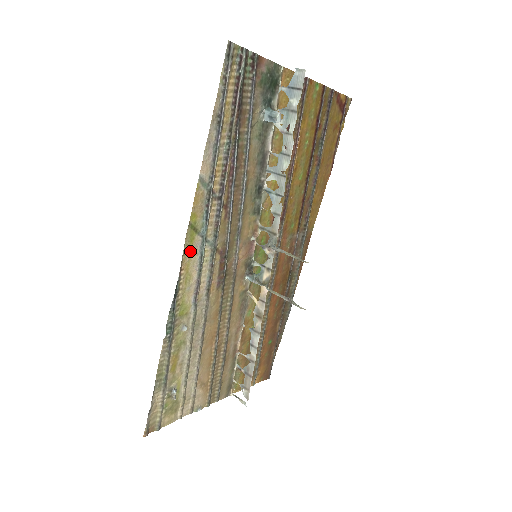
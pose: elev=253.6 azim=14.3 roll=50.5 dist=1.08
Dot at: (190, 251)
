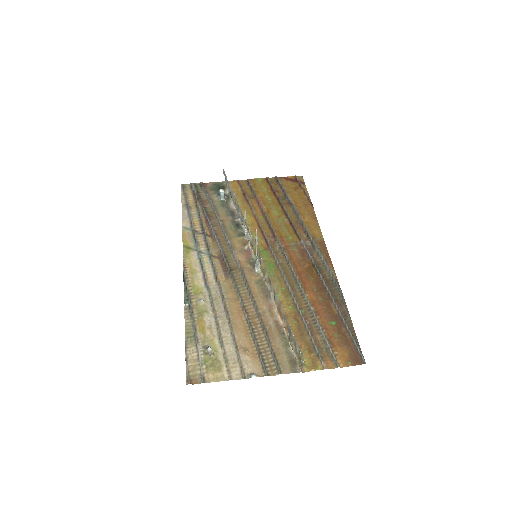
Dot at: (189, 258)
